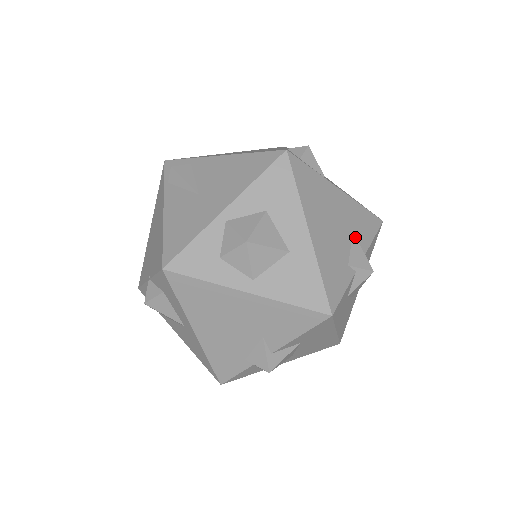
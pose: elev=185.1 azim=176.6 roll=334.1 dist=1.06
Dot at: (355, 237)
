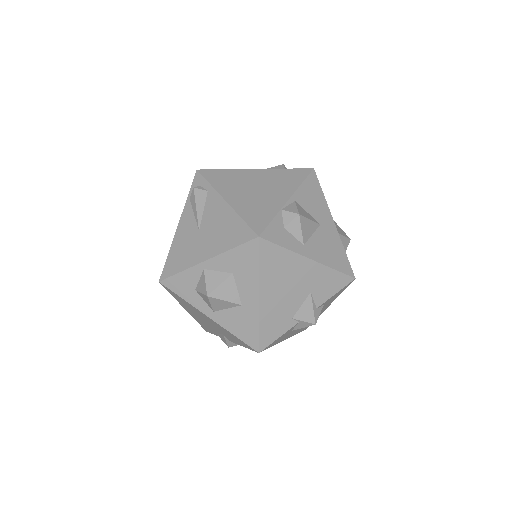
Dot at: (311, 297)
